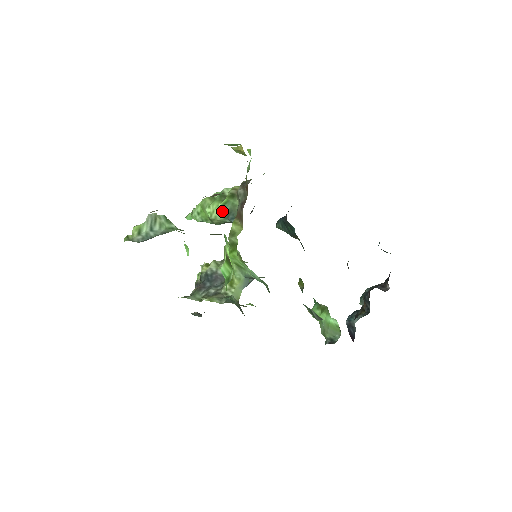
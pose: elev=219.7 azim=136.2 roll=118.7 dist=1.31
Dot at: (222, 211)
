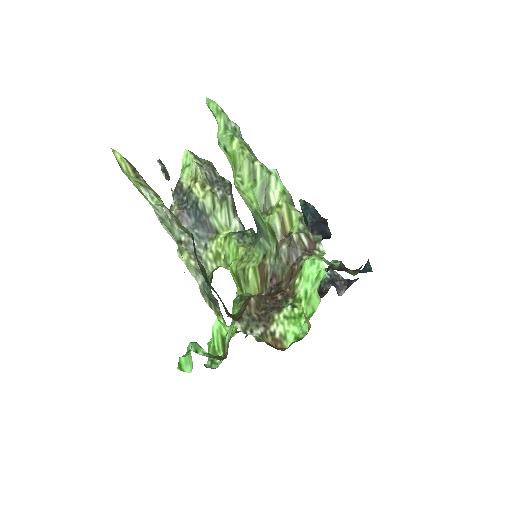
Dot at: (253, 209)
